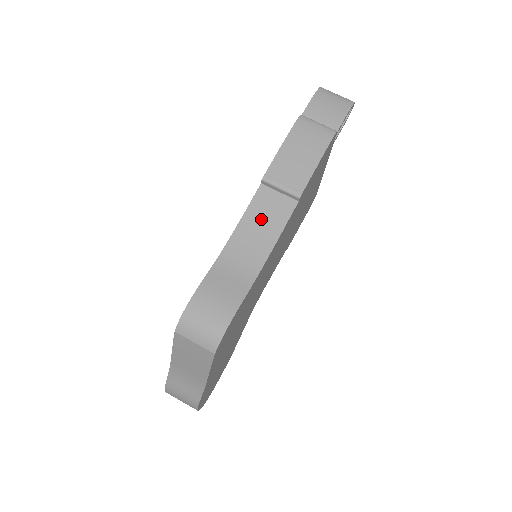
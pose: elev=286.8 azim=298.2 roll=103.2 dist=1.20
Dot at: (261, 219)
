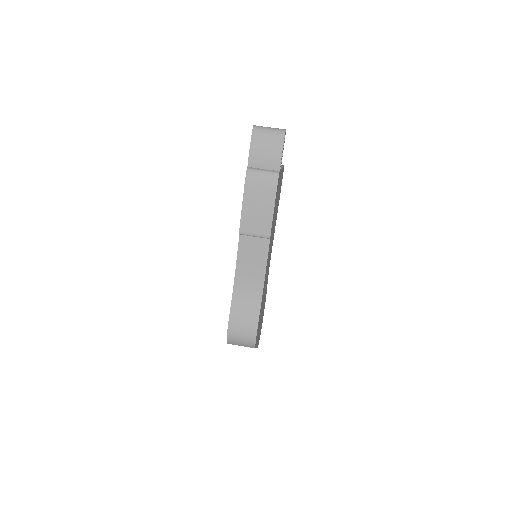
Dot at: (249, 259)
